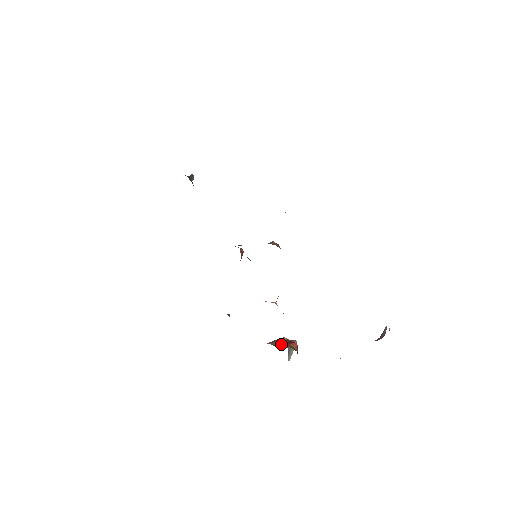
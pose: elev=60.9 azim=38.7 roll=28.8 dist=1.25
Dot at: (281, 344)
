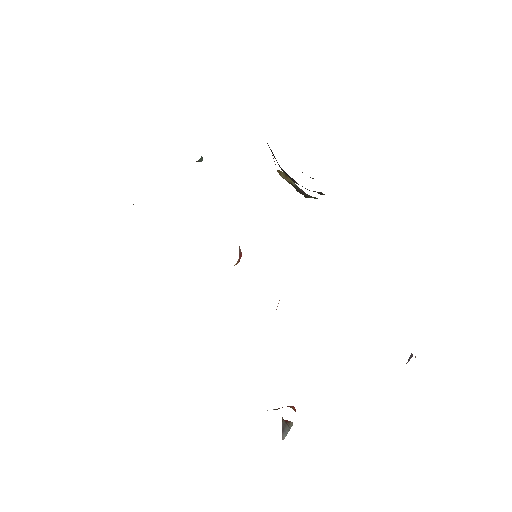
Dot at: (274, 409)
